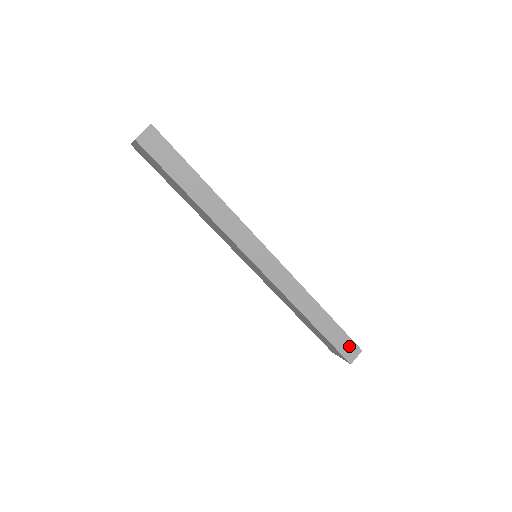
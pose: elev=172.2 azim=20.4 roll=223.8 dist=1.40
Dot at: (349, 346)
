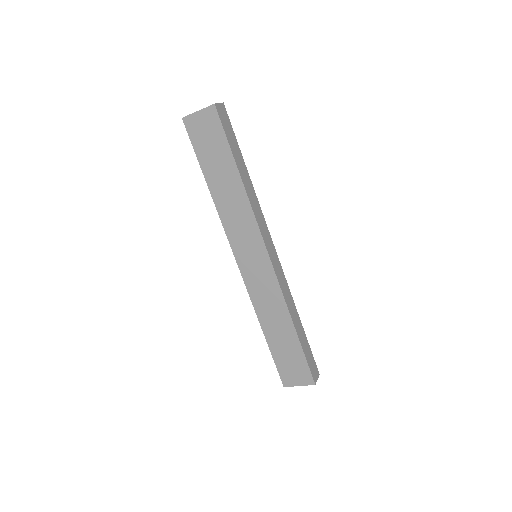
Dot at: (313, 365)
